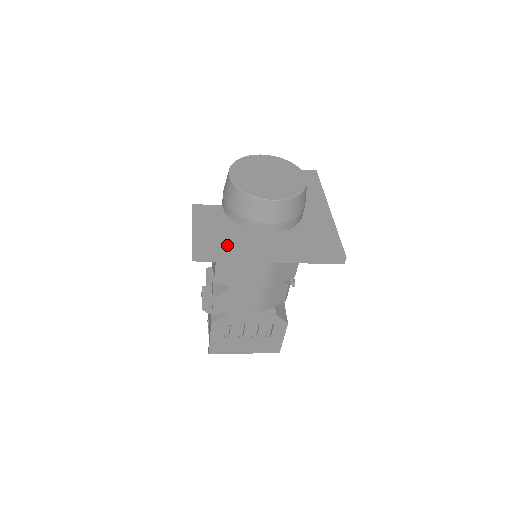
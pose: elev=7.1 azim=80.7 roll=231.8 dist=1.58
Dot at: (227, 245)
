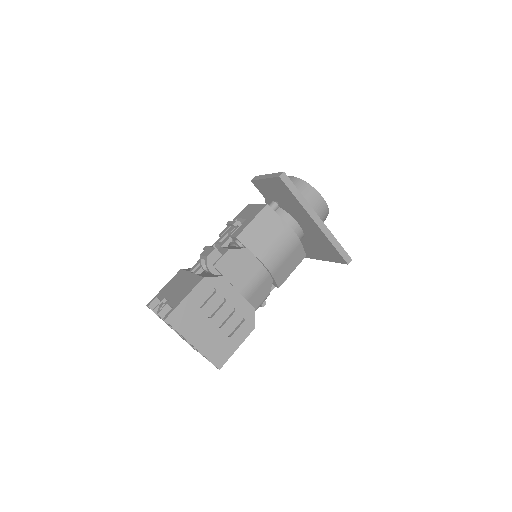
Dot at: occluded
